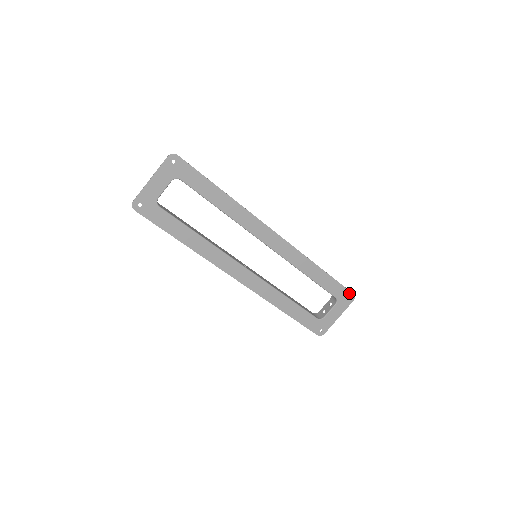
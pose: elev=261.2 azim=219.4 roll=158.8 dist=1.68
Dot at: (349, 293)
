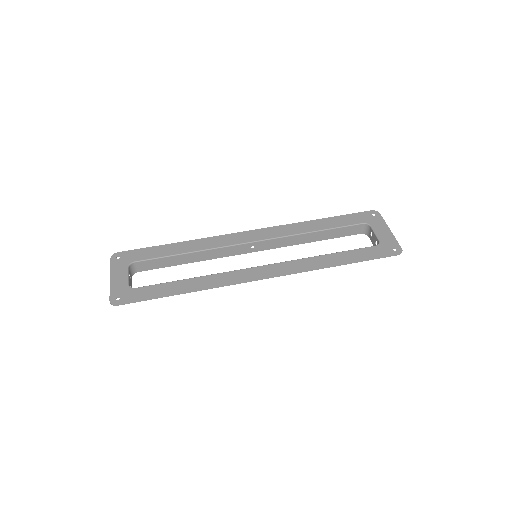
Dot at: (367, 213)
